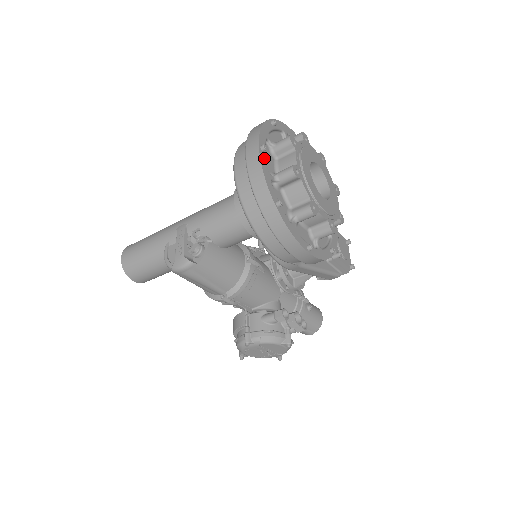
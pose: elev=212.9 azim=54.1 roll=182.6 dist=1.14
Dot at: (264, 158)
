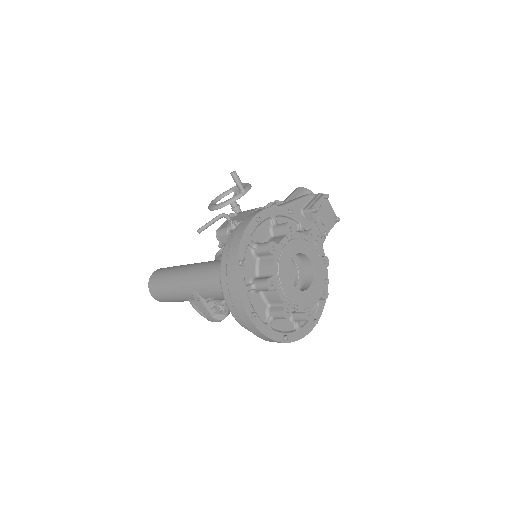
Dot at: (258, 320)
